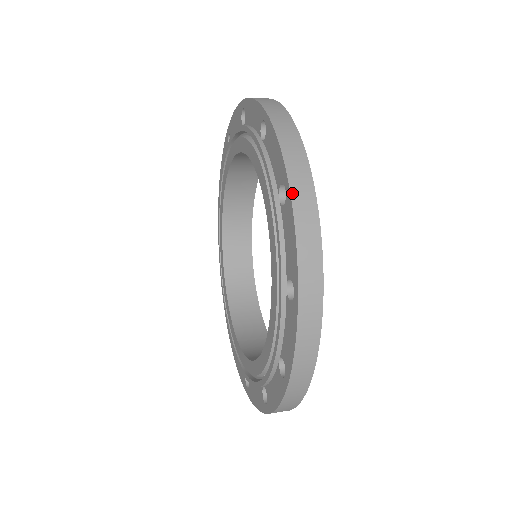
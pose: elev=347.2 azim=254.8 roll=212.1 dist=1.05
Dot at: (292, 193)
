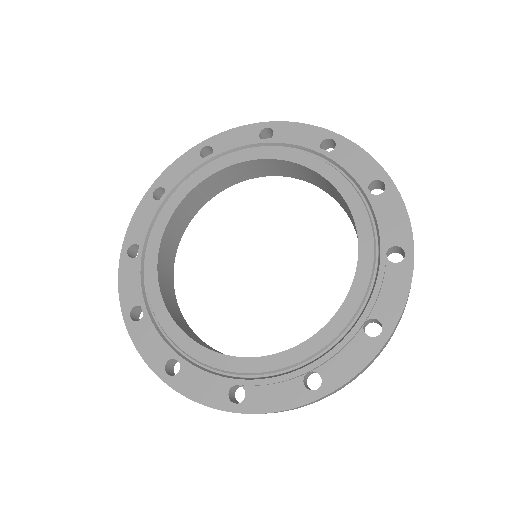
Dot at: occluded
